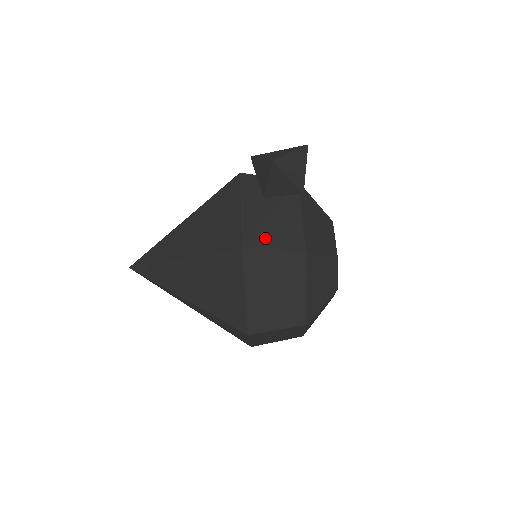
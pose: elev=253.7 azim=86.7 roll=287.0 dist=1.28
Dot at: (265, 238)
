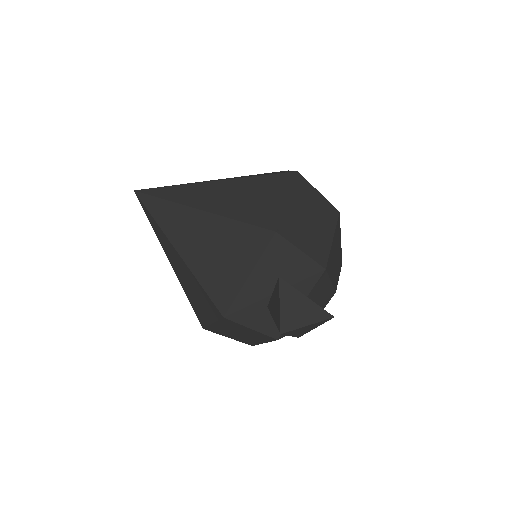
Dot at: (251, 315)
